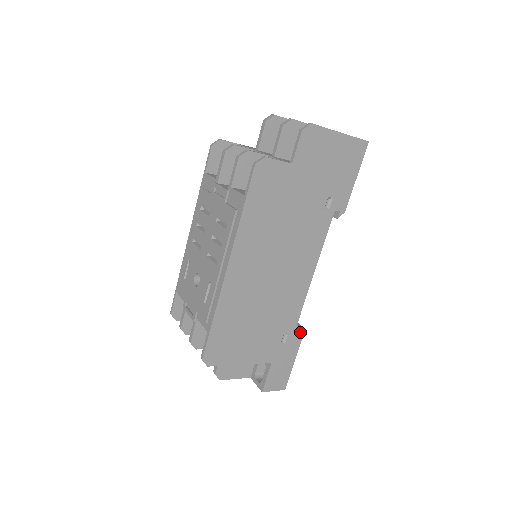
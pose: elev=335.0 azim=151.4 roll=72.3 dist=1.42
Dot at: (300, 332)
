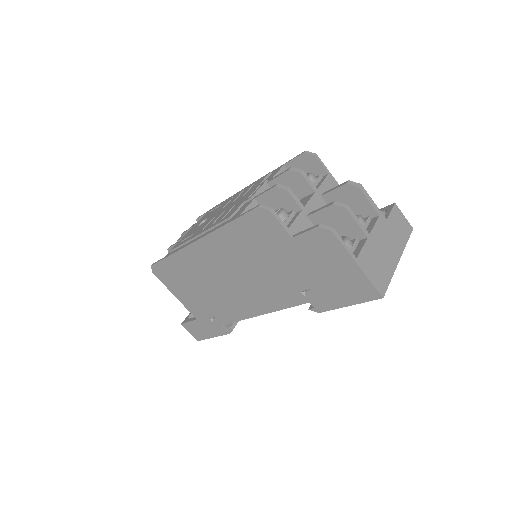
Dot at: (229, 329)
